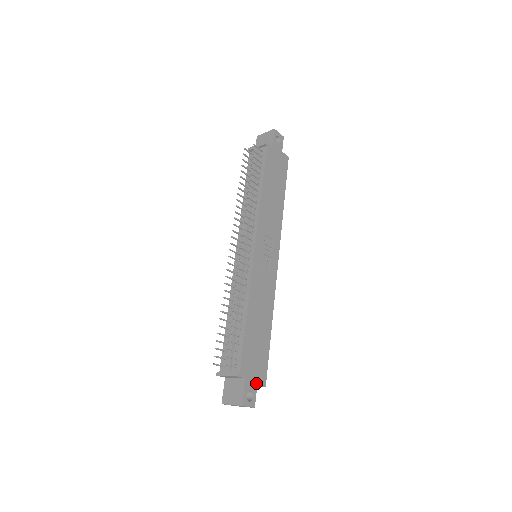
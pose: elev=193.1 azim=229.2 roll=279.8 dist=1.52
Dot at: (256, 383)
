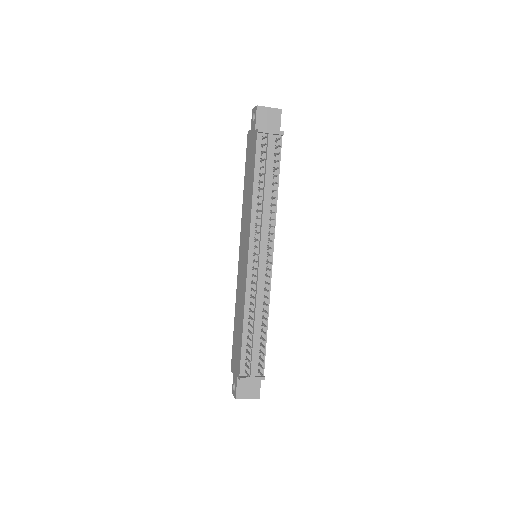
Dot at: occluded
